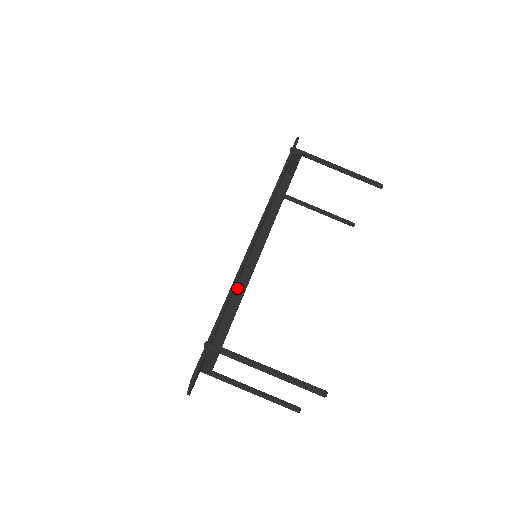
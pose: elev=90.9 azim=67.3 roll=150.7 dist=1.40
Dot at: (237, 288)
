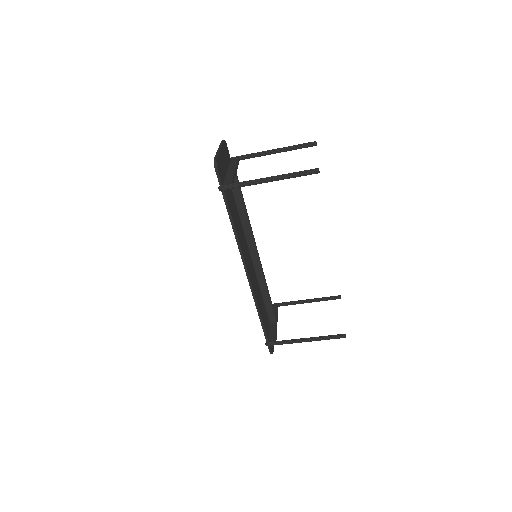
Dot at: (260, 284)
